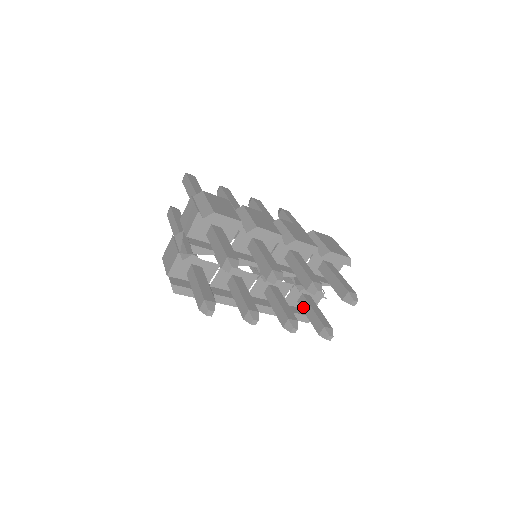
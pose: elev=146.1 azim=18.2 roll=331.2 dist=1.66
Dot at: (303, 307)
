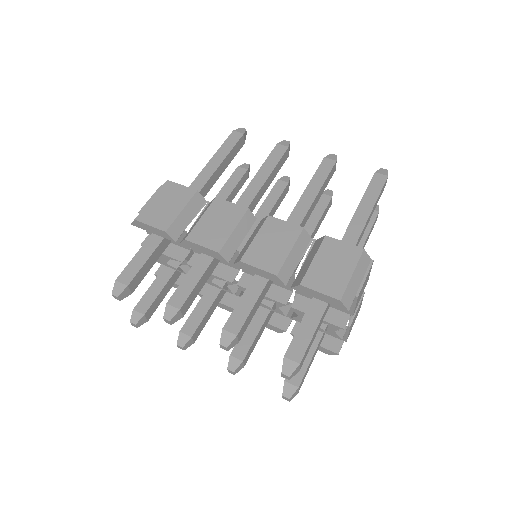
Dot at: occluded
